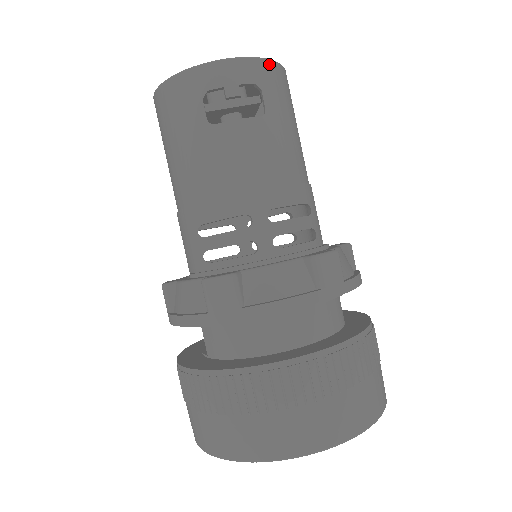
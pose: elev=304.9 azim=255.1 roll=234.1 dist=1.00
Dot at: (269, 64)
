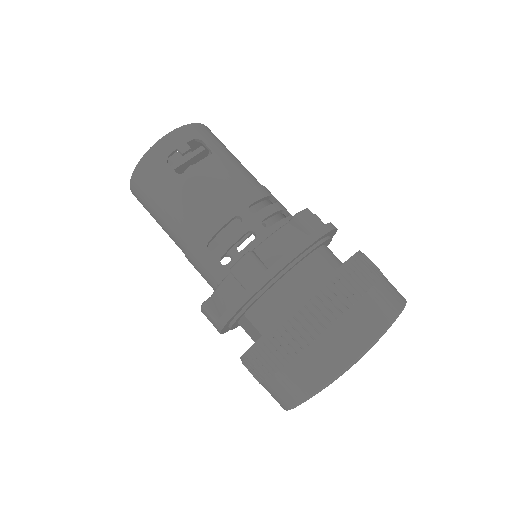
Dot at: (198, 125)
